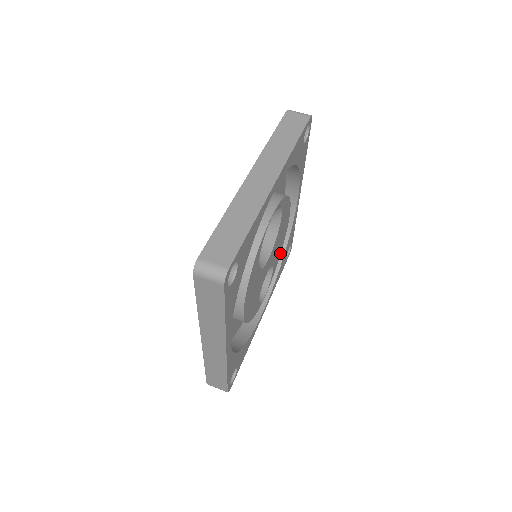
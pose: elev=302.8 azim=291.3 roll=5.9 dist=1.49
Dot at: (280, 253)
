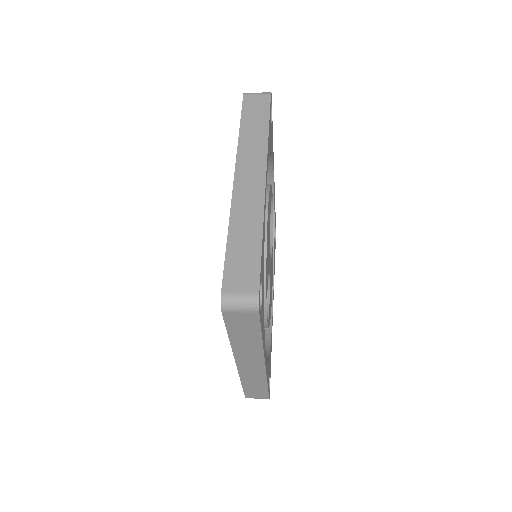
Dot at: occluded
